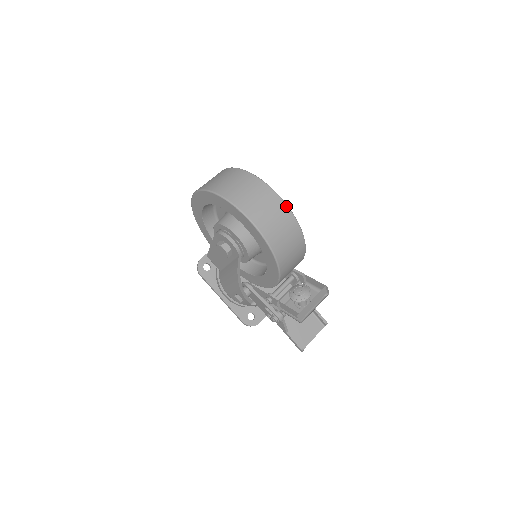
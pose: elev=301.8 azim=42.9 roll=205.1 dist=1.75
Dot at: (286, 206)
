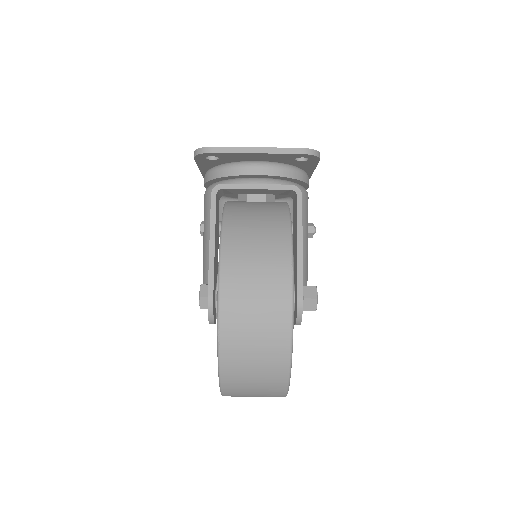
Dot at: occluded
